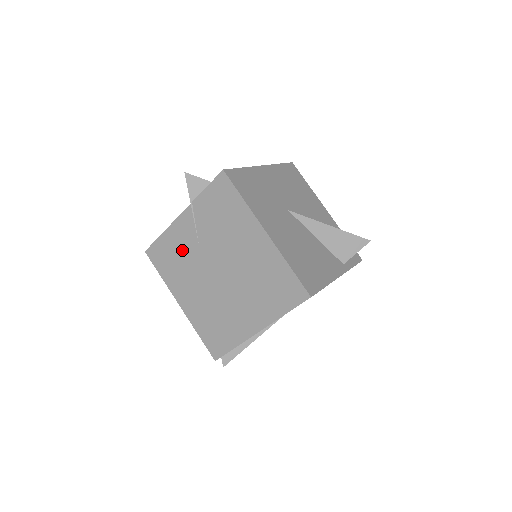
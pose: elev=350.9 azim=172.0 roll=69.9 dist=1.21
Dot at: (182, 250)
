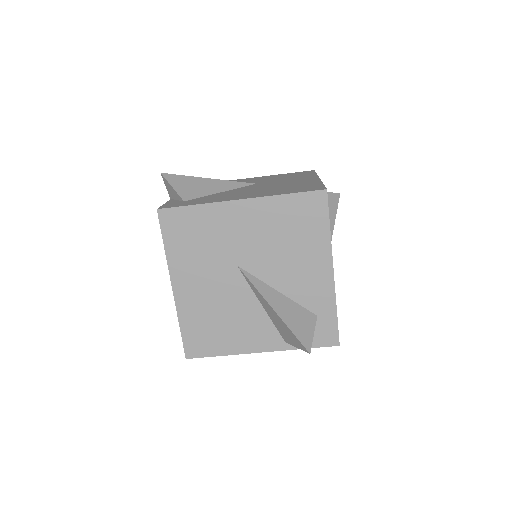
Dot at: occluded
